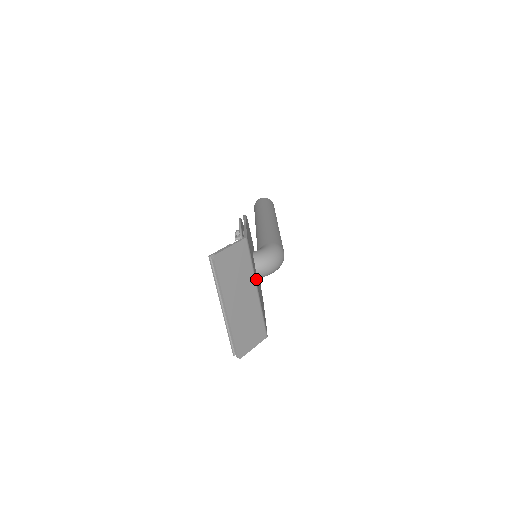
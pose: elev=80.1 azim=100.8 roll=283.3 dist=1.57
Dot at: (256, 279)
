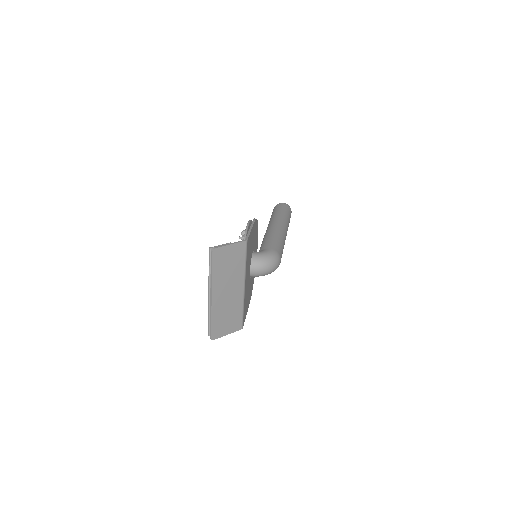
Dot at: occluded
